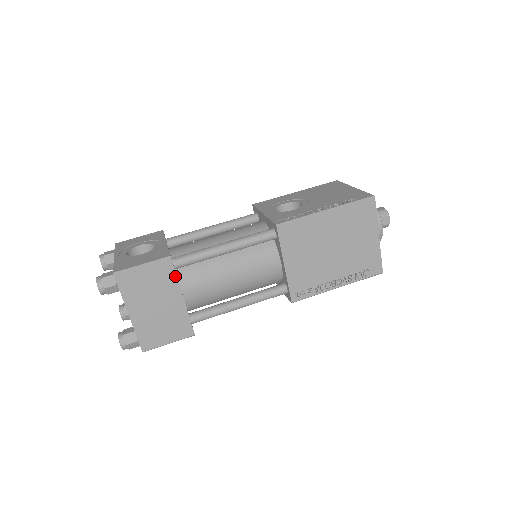
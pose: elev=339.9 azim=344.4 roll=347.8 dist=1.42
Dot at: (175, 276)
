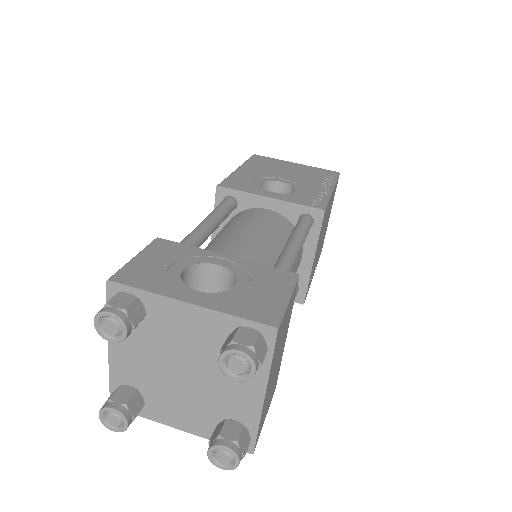
Dot at: occluded
